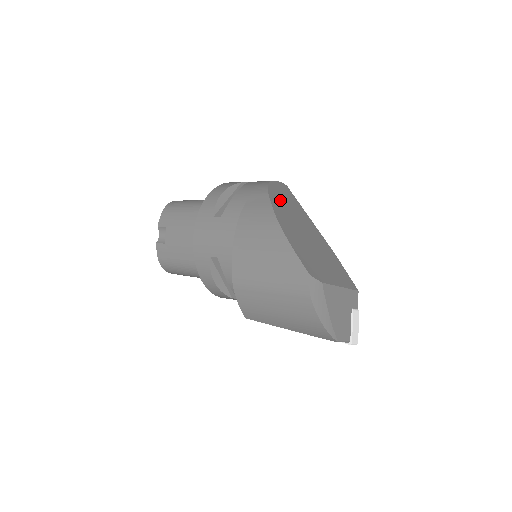
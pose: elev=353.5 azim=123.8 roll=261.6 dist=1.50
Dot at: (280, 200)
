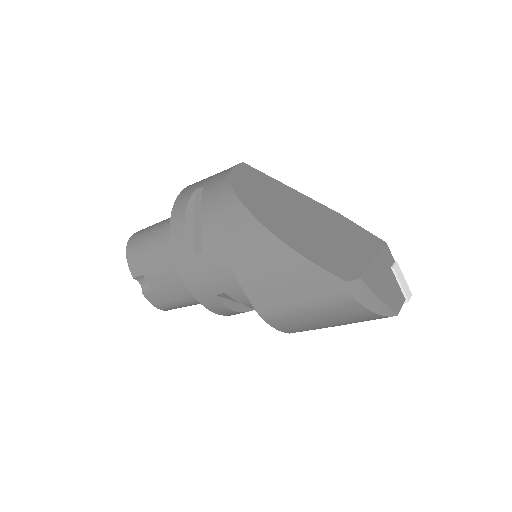
Dot at: (254, 197)
